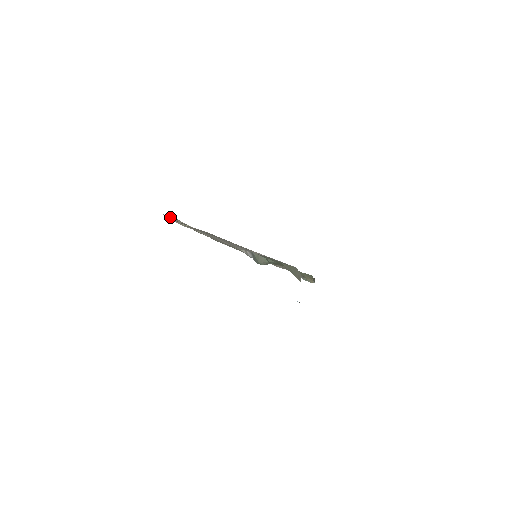
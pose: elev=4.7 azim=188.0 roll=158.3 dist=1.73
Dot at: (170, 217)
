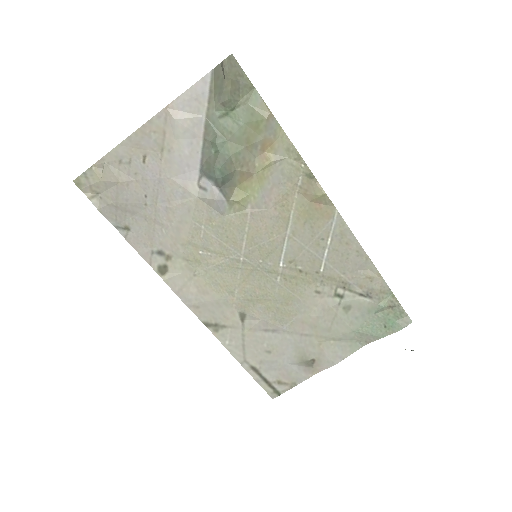
Dot at: (90, 197)
